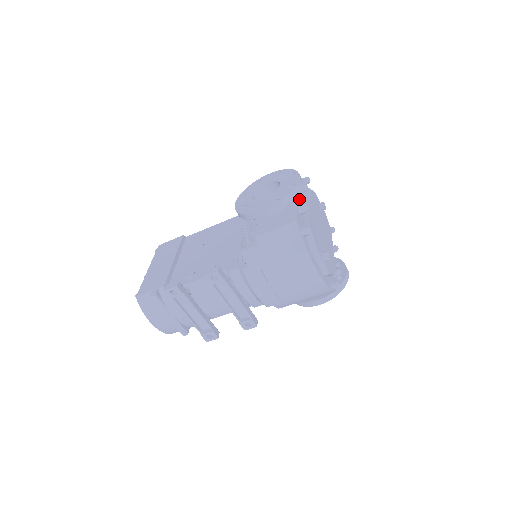
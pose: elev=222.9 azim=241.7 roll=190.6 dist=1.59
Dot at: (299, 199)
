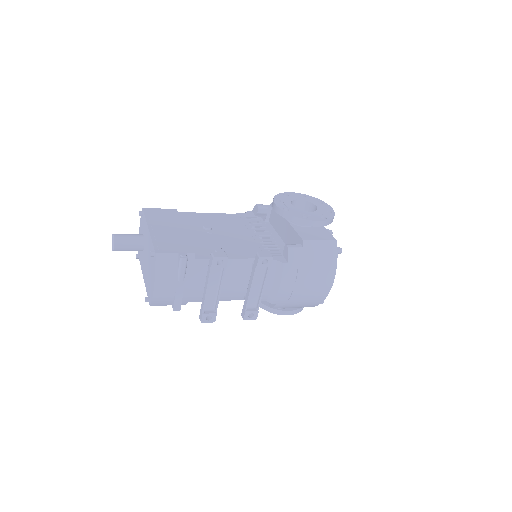
Dot at: occluded
